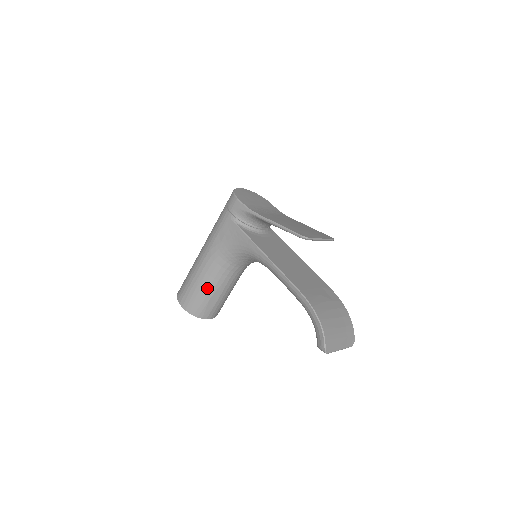
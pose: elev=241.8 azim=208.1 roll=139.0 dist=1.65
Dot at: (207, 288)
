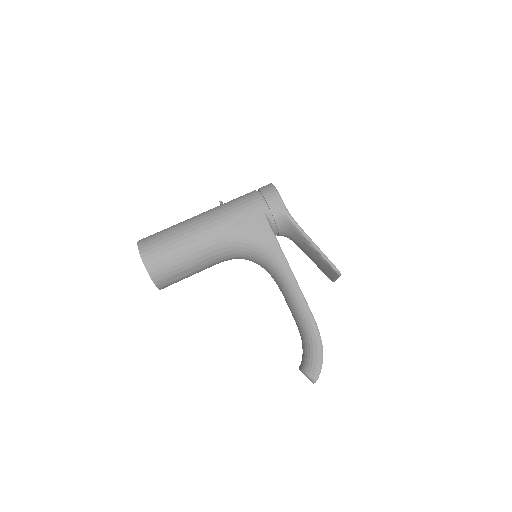
Dot at: (189, 260)
